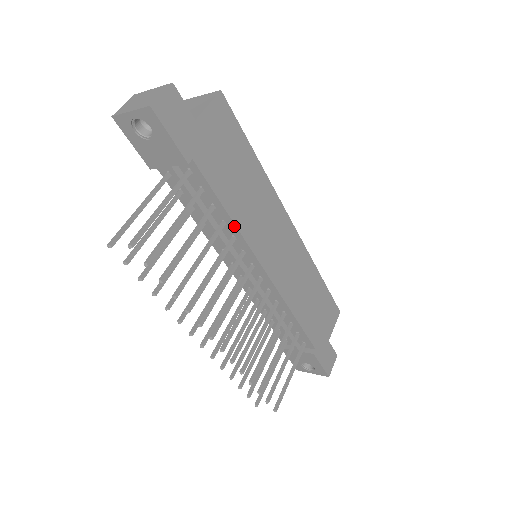
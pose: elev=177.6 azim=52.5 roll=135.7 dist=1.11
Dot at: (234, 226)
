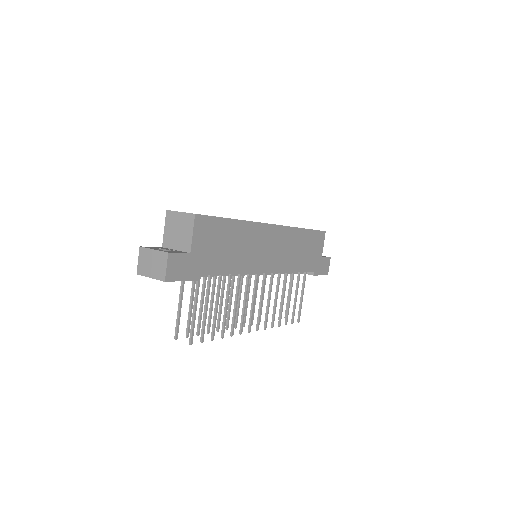
Dot at: occluded
